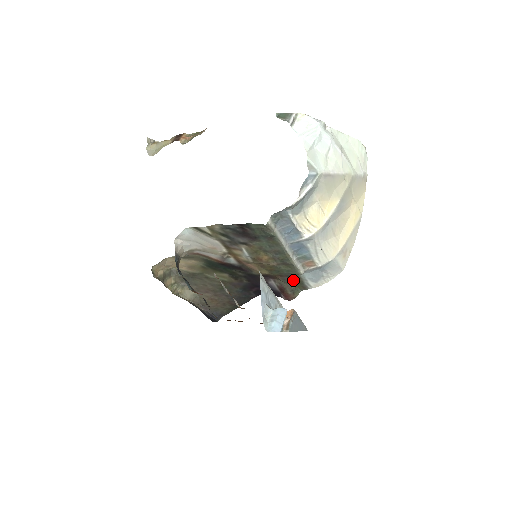
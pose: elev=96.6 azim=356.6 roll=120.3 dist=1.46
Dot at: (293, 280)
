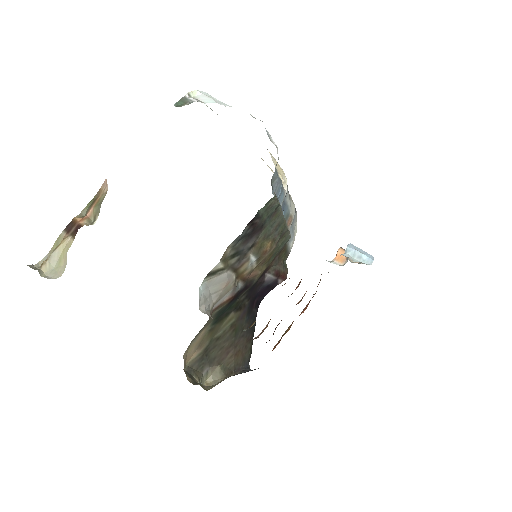
Dot at: (281, 255)
